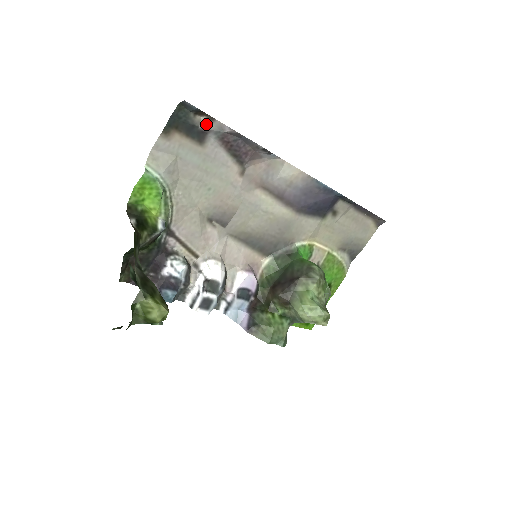
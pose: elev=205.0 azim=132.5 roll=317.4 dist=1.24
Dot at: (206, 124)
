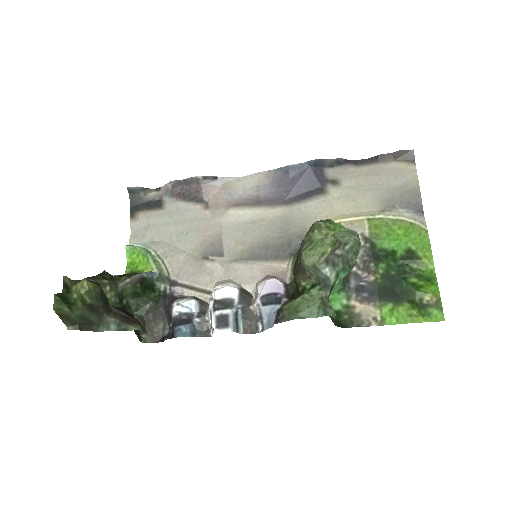
Dot at: (157, 195)
